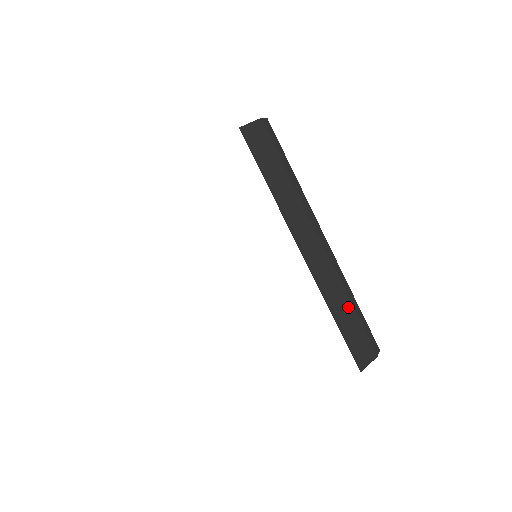
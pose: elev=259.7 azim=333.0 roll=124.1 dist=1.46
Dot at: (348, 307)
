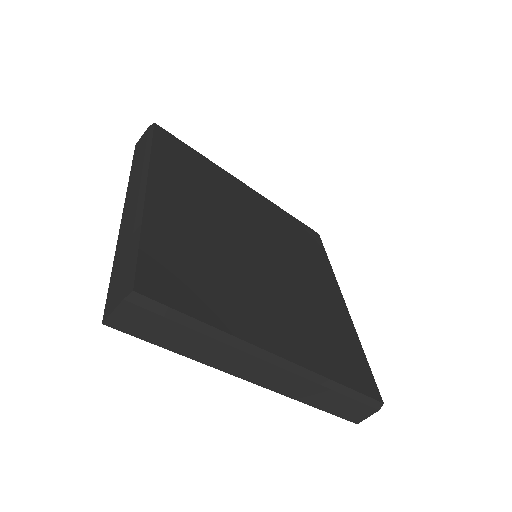
Dot at: (329, 394)
